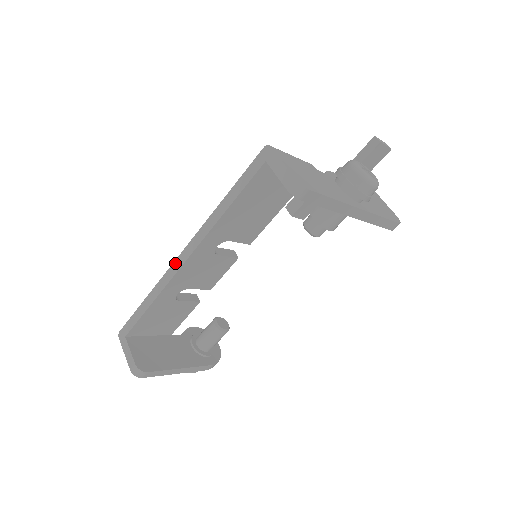
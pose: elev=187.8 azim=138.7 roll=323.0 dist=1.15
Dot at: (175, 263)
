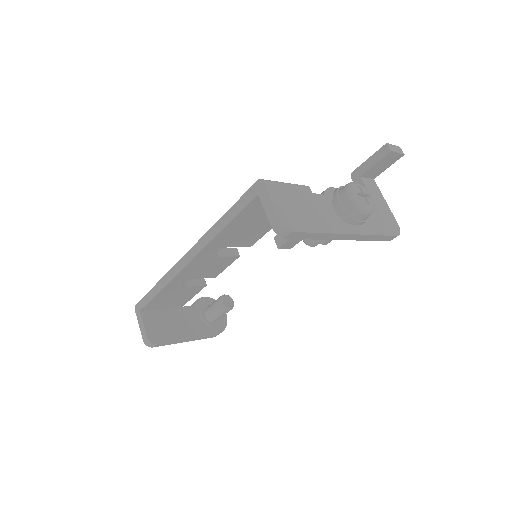
Dot at: (180, 262)
